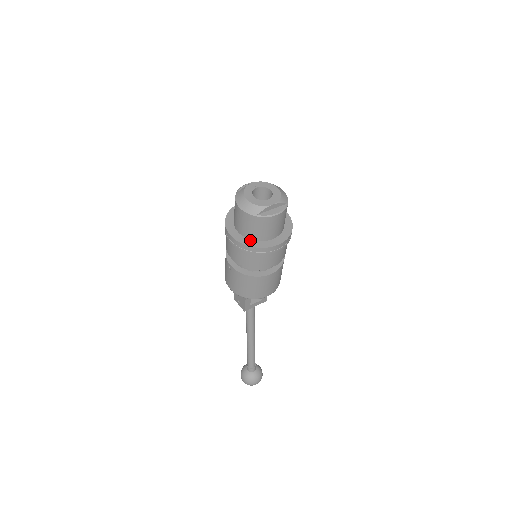
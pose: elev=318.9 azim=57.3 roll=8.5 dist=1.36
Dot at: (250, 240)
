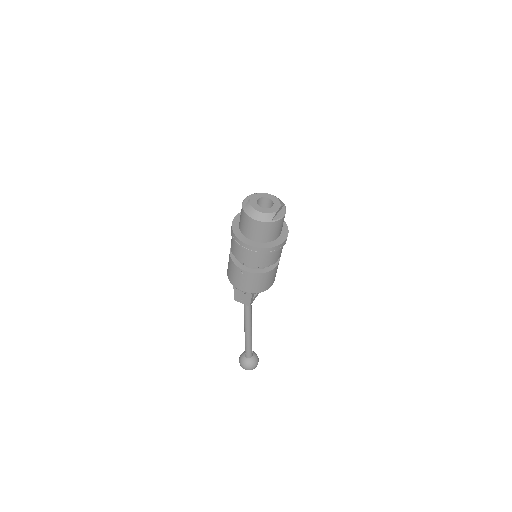
Dot at: (264, 243)
